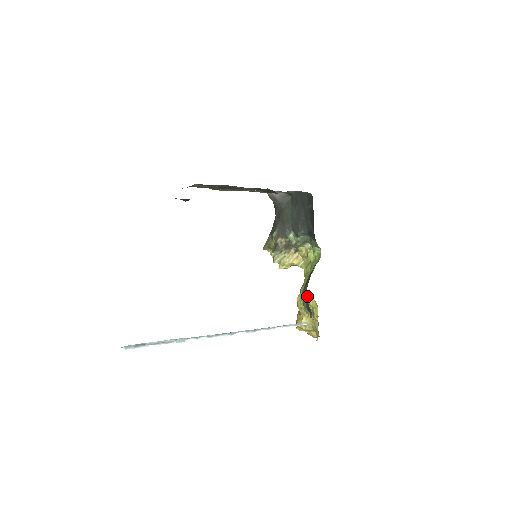
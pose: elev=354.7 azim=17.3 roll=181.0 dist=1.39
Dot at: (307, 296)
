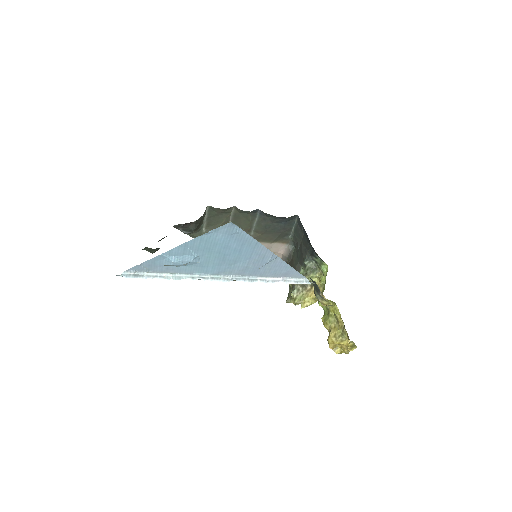
Dot at: occluded
